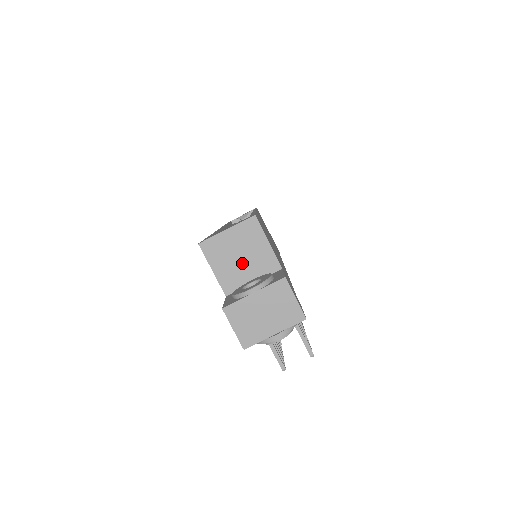
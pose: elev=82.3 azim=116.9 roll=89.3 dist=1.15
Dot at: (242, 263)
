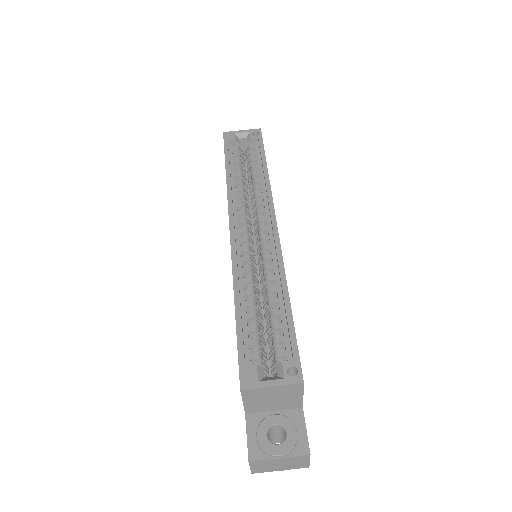
Dot at: (272, 402)
